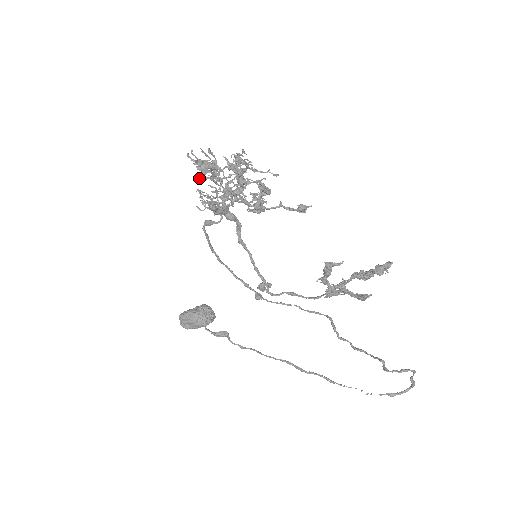
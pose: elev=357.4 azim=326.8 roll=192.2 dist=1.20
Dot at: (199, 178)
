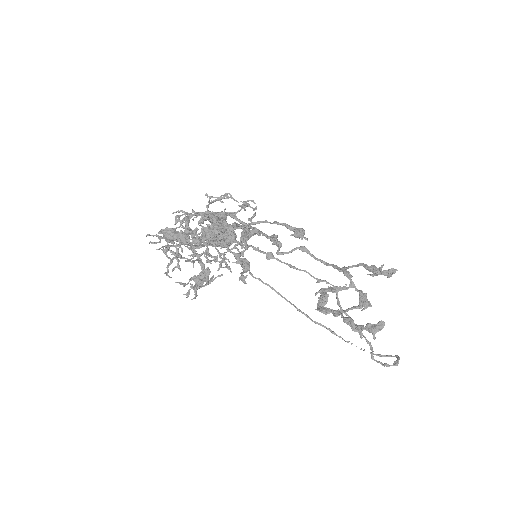
Dot at: (173, 213)
